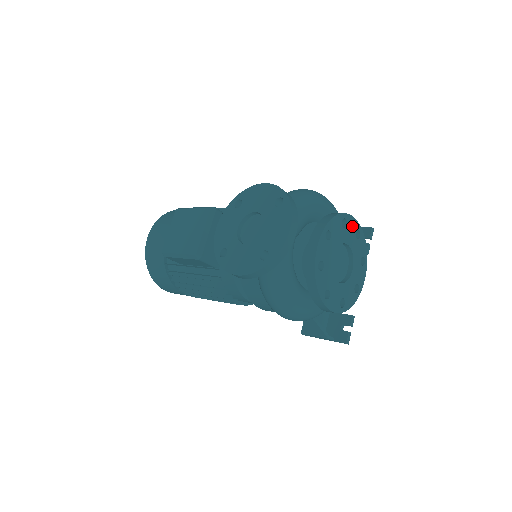
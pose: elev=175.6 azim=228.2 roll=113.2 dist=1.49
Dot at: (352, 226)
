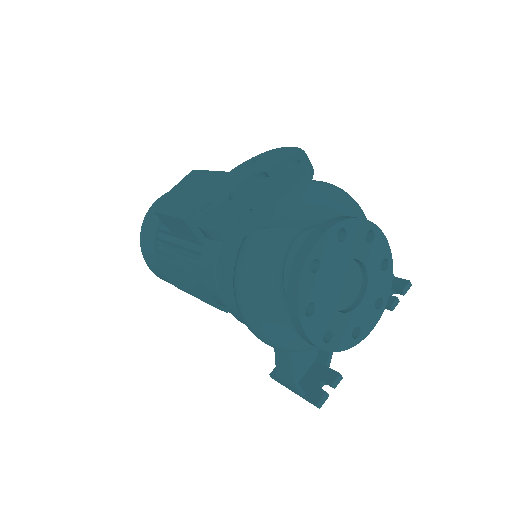
Dot at: (380, 248)
